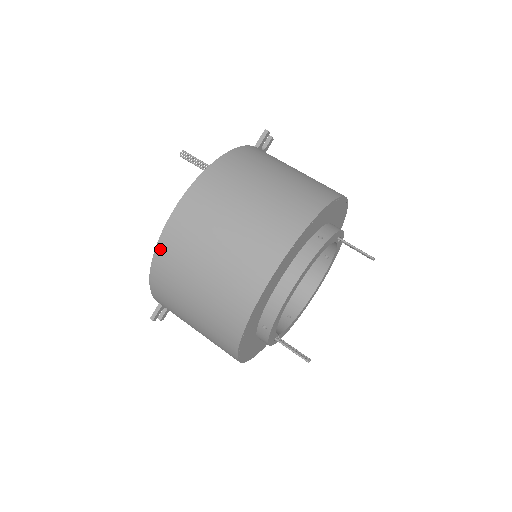
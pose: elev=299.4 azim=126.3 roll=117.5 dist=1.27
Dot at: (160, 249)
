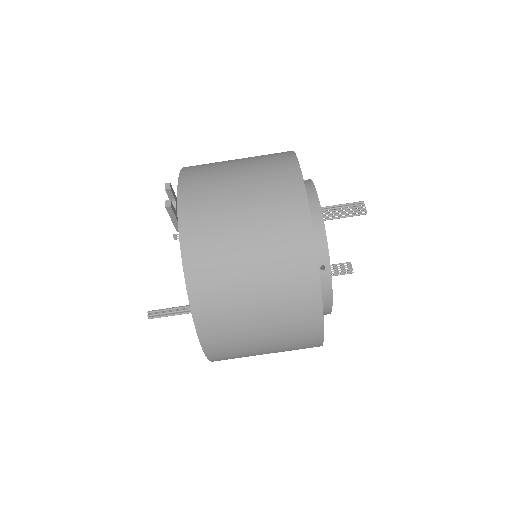
Dot at: occluded
